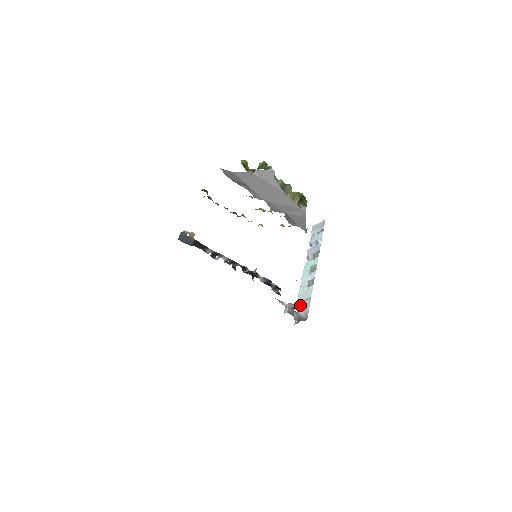
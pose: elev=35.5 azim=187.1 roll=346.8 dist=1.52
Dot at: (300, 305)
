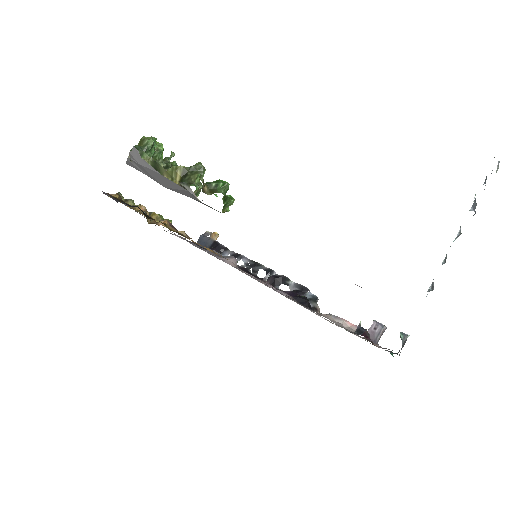
Dot at: occluded
